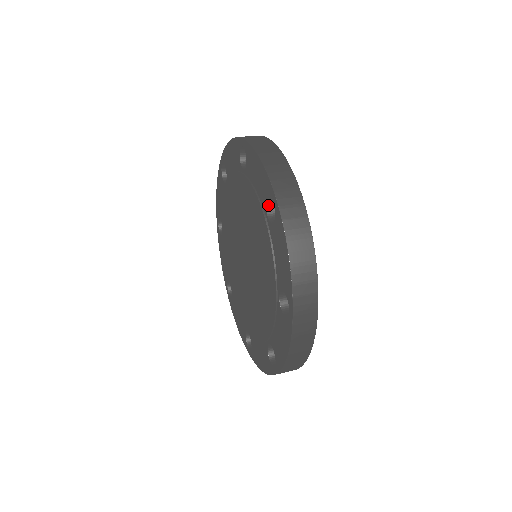
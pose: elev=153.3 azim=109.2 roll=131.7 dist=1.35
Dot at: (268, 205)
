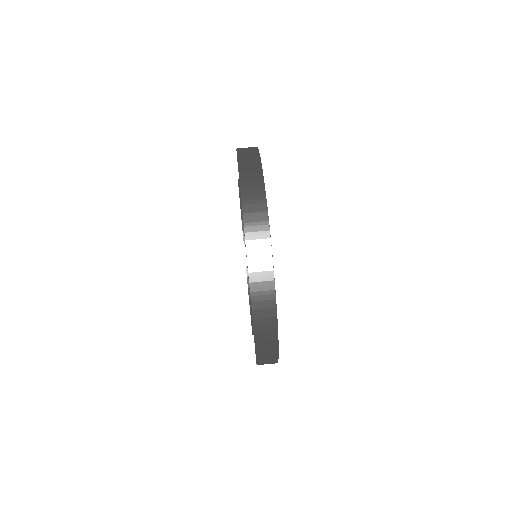
Dot at: occluded
